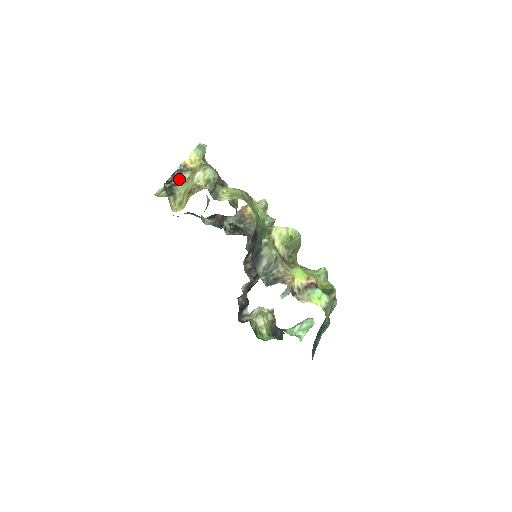
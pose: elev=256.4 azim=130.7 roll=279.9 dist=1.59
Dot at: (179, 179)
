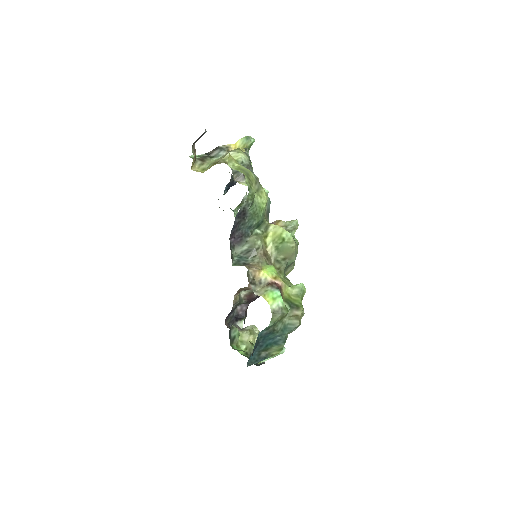
Dot at: (216, 154)
